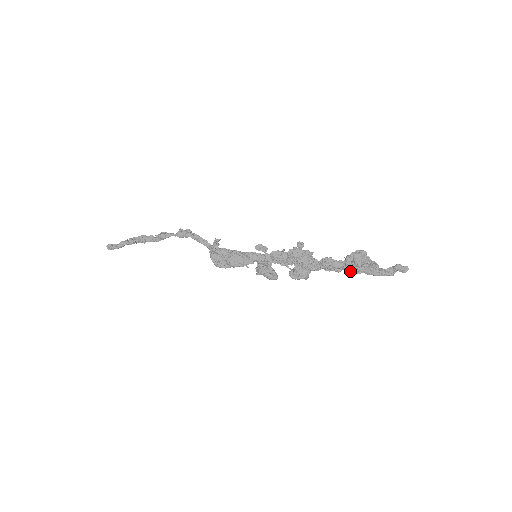
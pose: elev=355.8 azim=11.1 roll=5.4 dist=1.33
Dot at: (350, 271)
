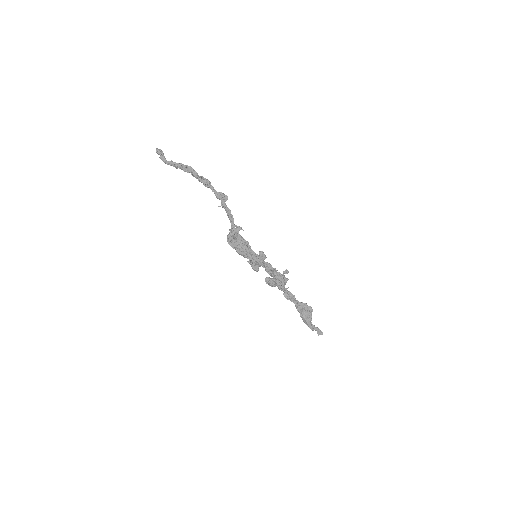
Dot at: (297, 309)
